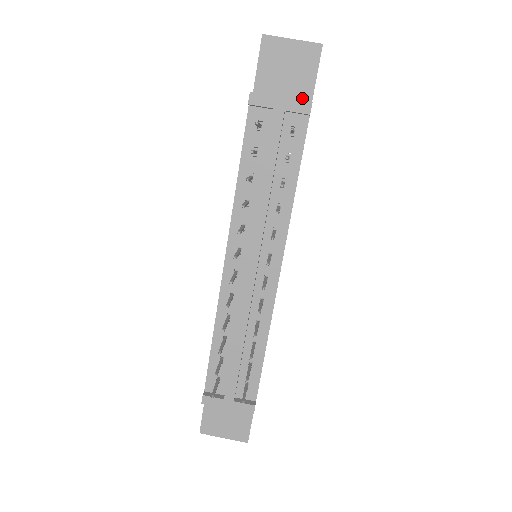
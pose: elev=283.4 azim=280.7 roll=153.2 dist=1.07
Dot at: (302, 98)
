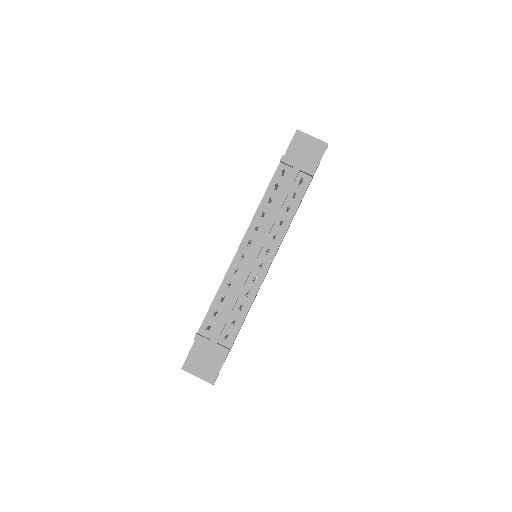
Dot at: occluded
